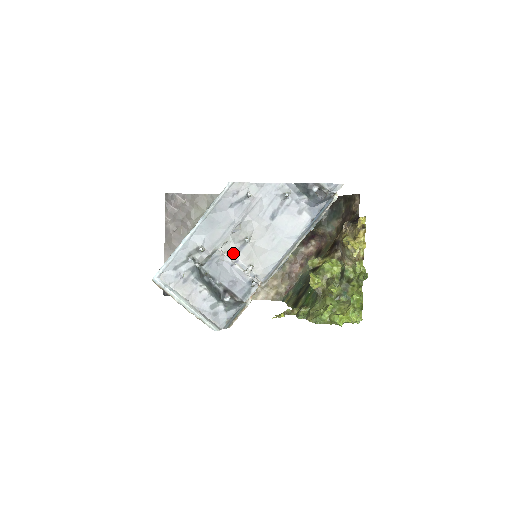
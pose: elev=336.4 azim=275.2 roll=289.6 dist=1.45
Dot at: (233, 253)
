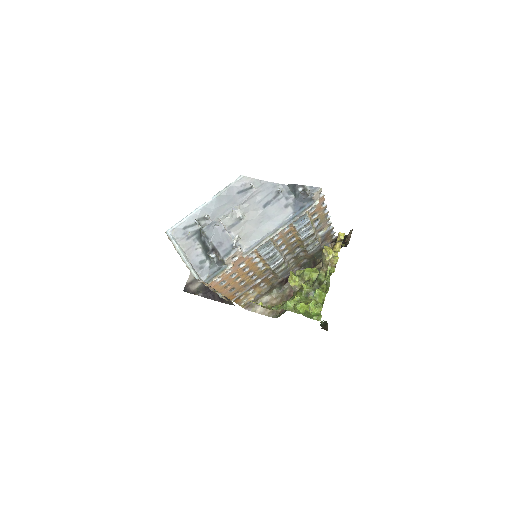
Dot at: (229, 226)
